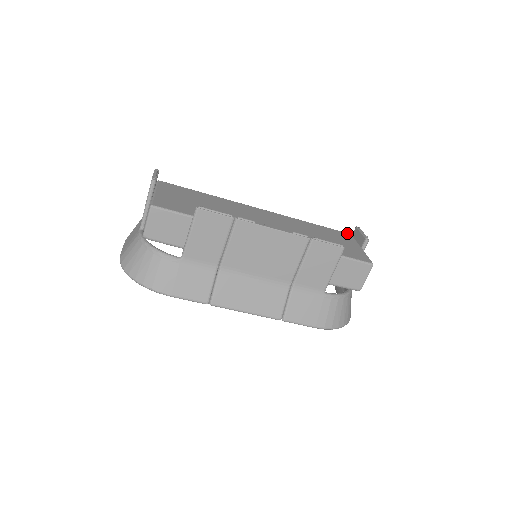
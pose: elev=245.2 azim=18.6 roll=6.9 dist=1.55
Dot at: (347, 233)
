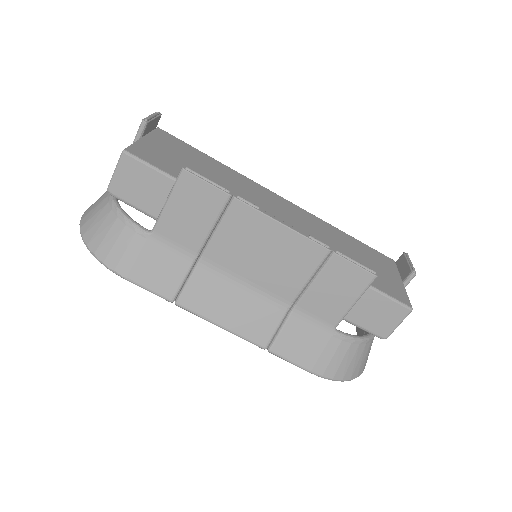
Dot at: (389, 258)
